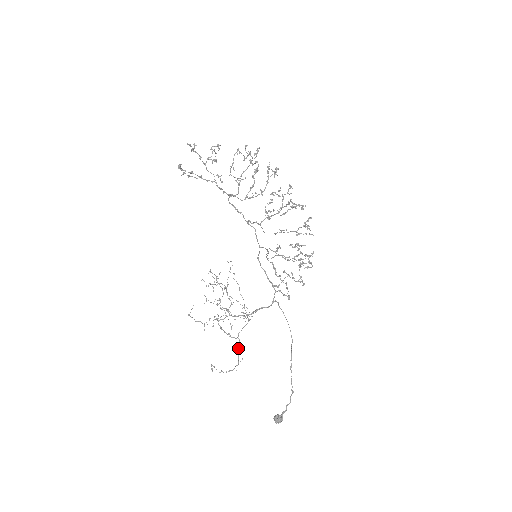
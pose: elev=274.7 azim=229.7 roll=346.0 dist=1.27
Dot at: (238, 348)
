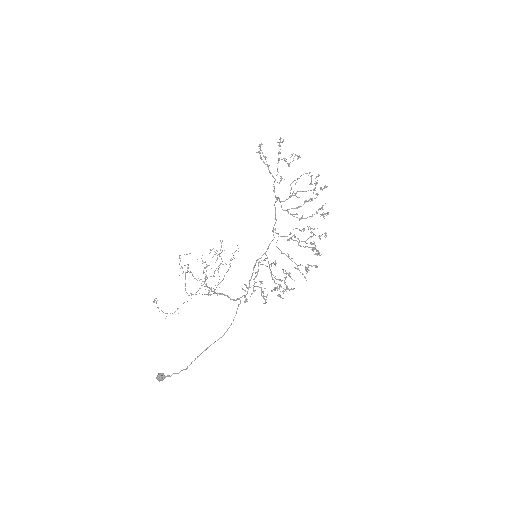
Dot at: (183, 303)
